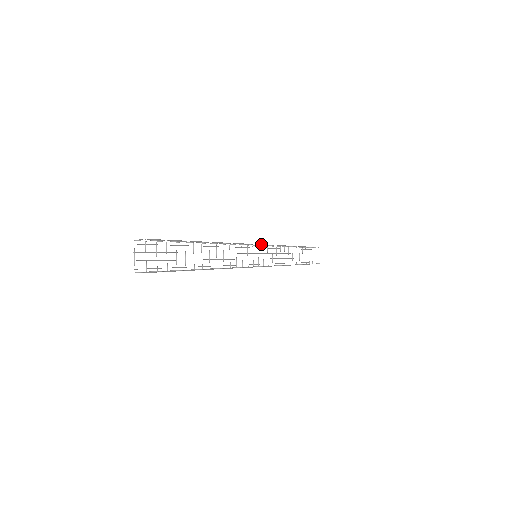
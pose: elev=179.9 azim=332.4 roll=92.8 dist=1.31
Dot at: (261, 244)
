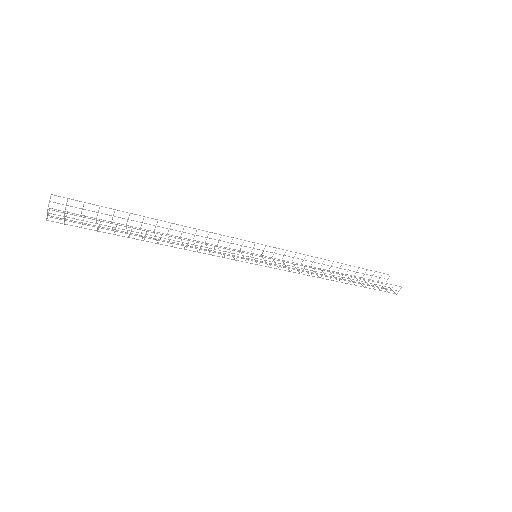
Dot at: (254, 242)
